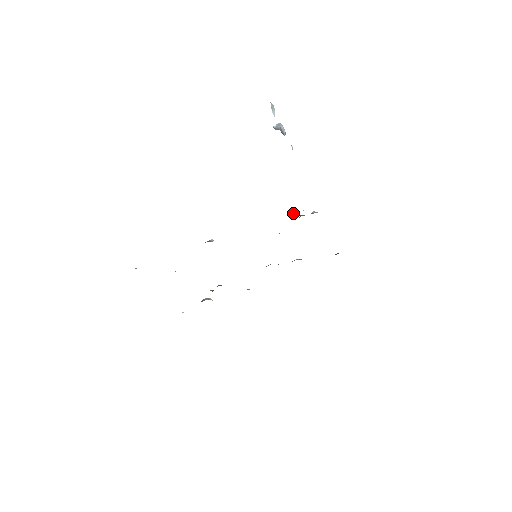
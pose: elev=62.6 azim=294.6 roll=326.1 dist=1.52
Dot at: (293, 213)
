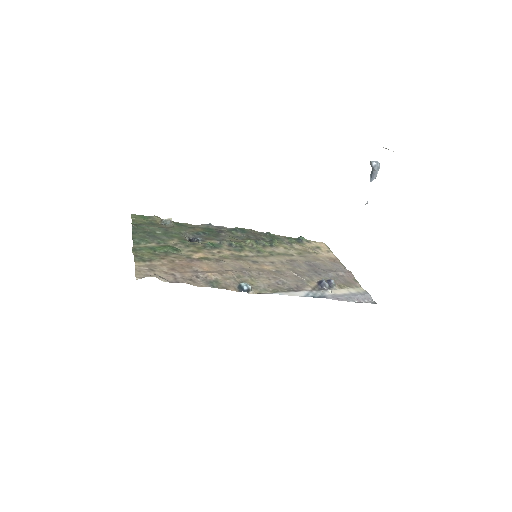
Dot at: (324, 292)
